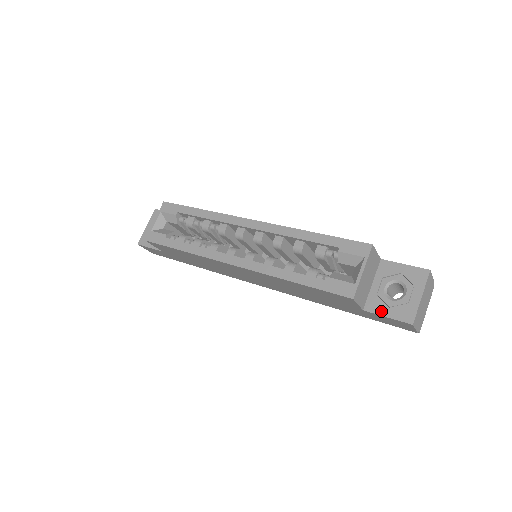
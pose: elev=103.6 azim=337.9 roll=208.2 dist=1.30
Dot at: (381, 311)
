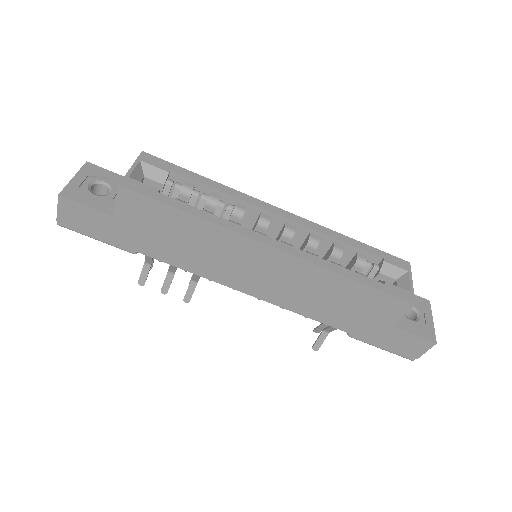
Dot at: (408, 329)
